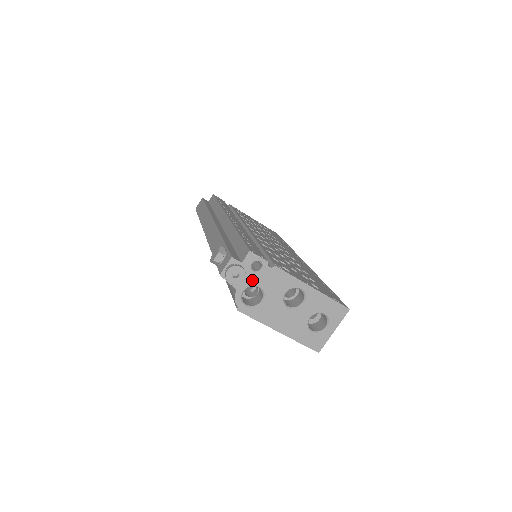
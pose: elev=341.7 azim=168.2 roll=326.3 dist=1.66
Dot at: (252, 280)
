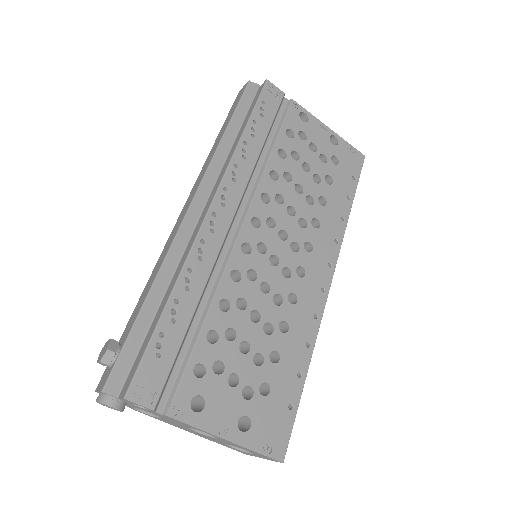
Dot at: (139, 408)
